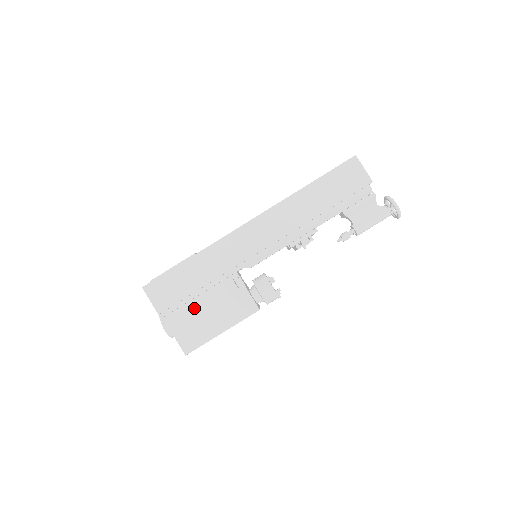
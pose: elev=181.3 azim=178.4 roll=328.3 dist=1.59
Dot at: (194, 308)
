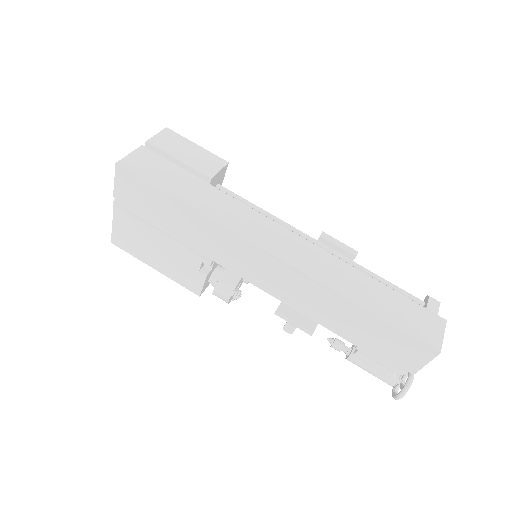
Dot at: (148, 233)
